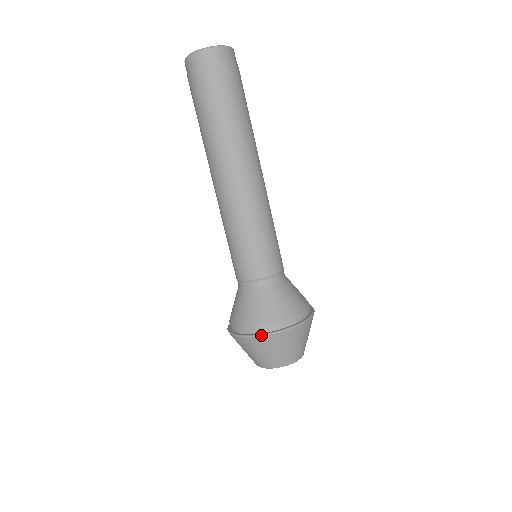
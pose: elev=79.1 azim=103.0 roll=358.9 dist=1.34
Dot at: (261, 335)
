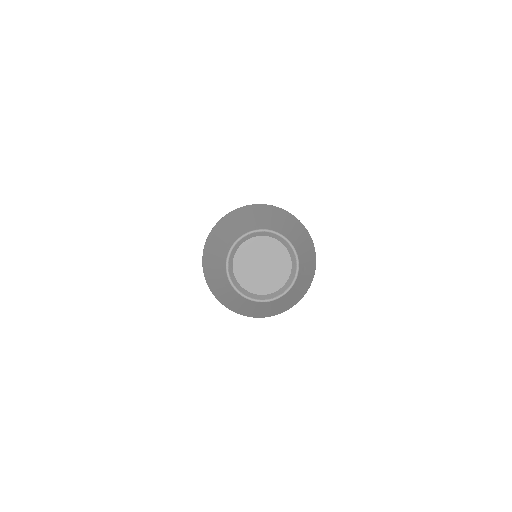
Dot at: (245, 206)
